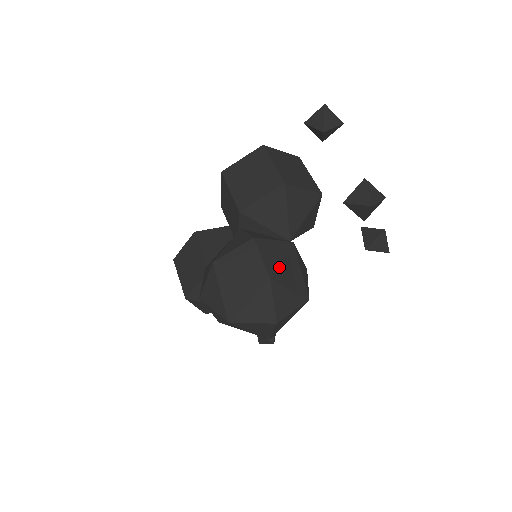
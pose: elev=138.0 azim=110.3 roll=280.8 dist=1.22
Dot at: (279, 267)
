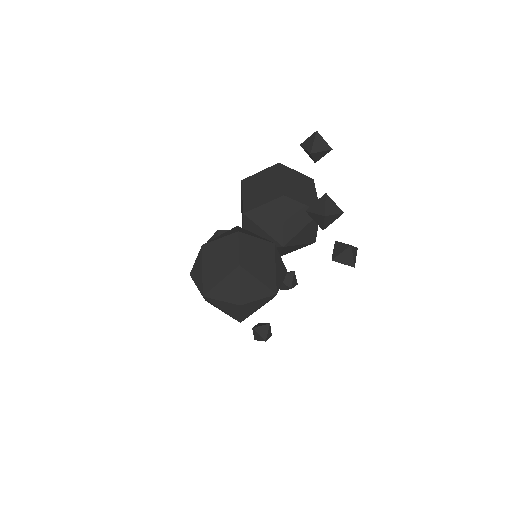
Dot at: (252, 259)
